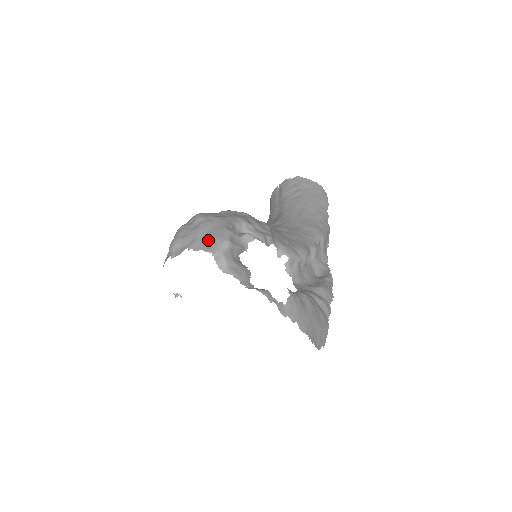
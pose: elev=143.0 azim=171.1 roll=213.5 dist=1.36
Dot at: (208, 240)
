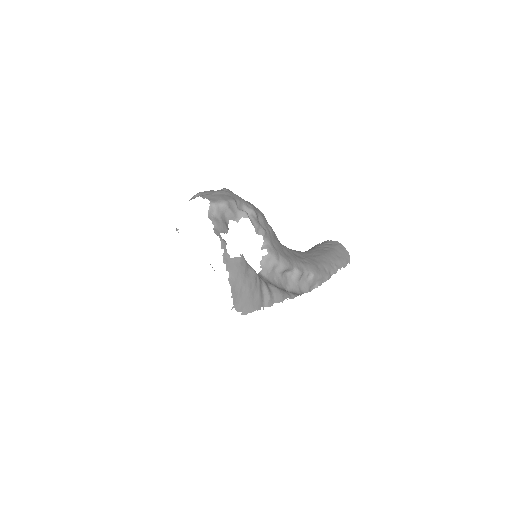
Dot at: (215, 196)
